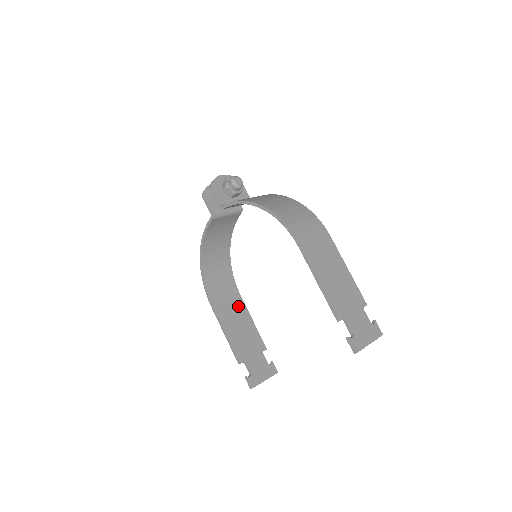
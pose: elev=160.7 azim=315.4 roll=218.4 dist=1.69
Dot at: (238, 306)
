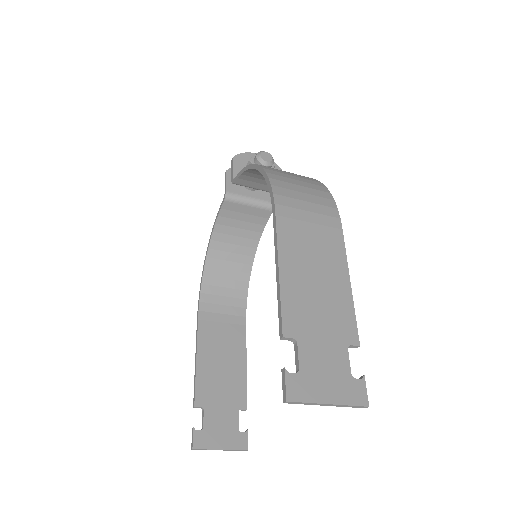
Dot at: (235, 336)
